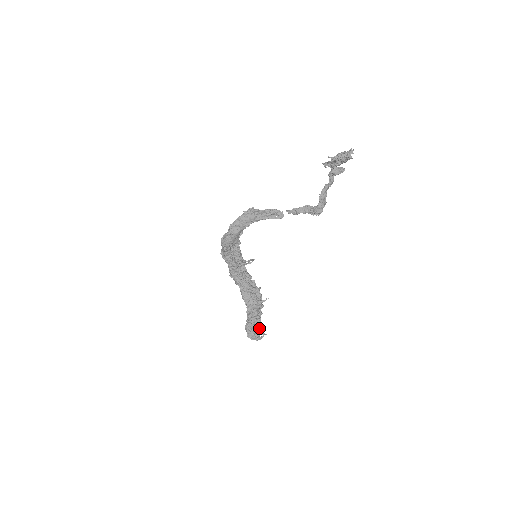
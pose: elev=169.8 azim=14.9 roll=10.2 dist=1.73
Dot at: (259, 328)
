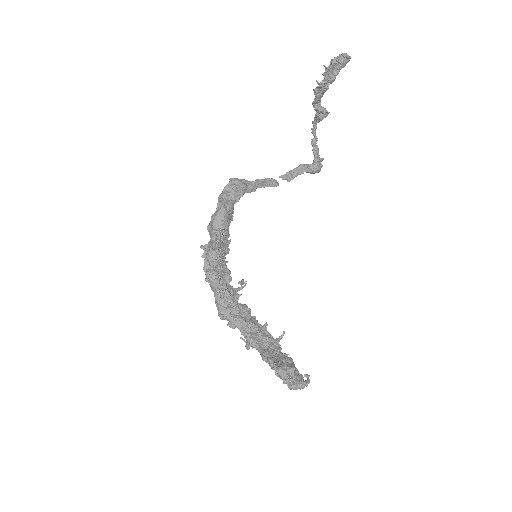
Dot at: (296, 370)
